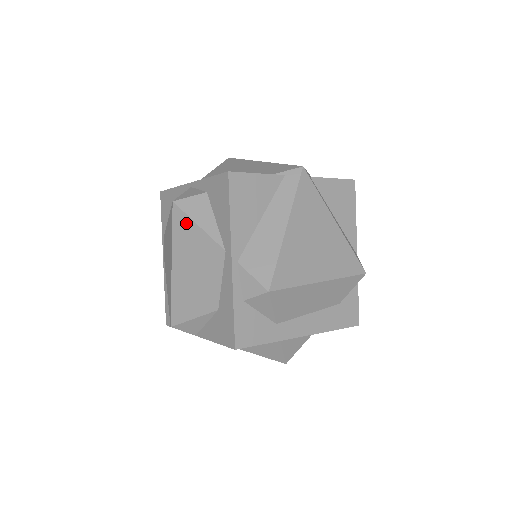
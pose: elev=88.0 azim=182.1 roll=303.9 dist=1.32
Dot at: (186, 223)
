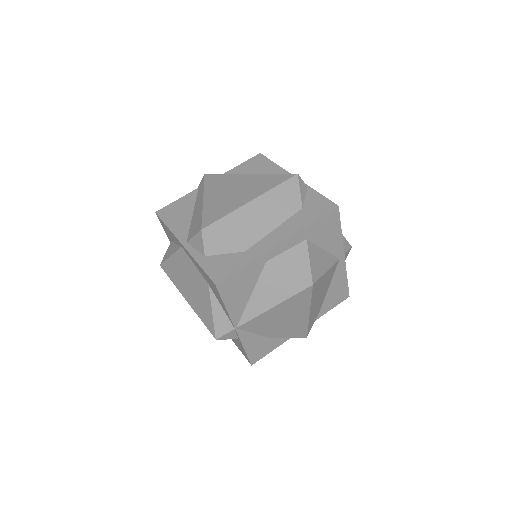
Dot at: (168, 265)
